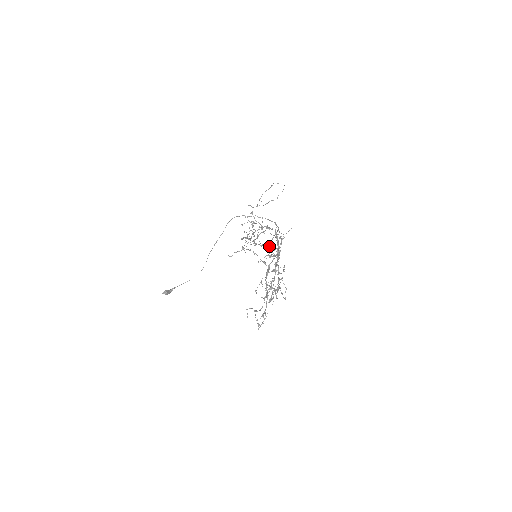
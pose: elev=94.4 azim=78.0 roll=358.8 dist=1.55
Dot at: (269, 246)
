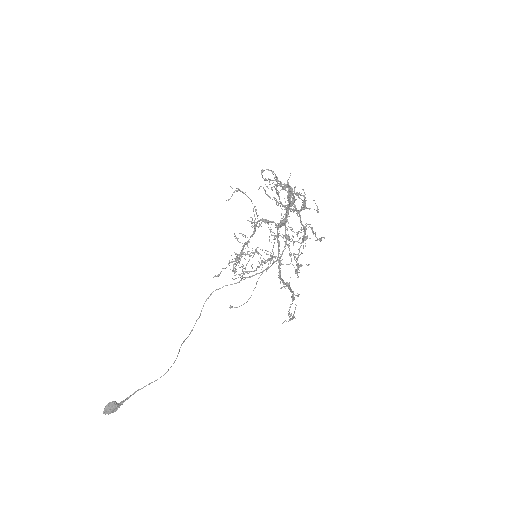
Dot at: occluded
